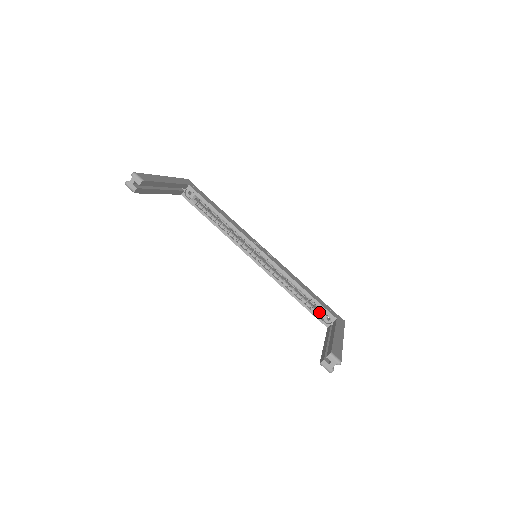
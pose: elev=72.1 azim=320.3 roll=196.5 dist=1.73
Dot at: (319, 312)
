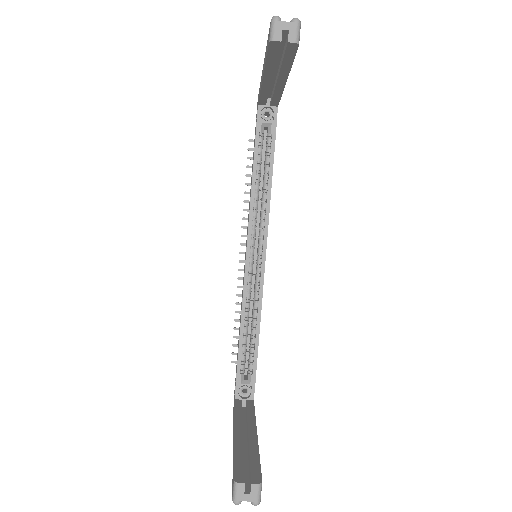
Dot at: occluded
